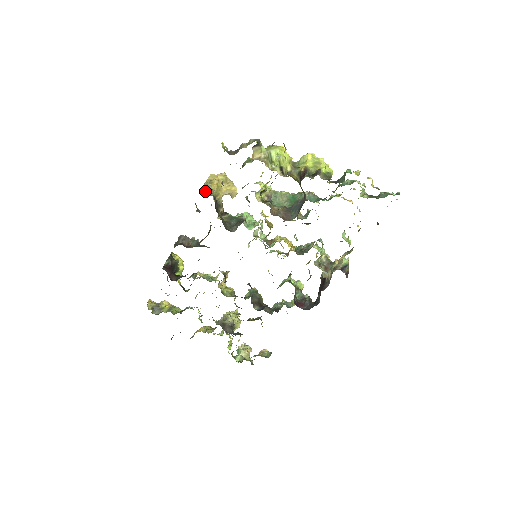
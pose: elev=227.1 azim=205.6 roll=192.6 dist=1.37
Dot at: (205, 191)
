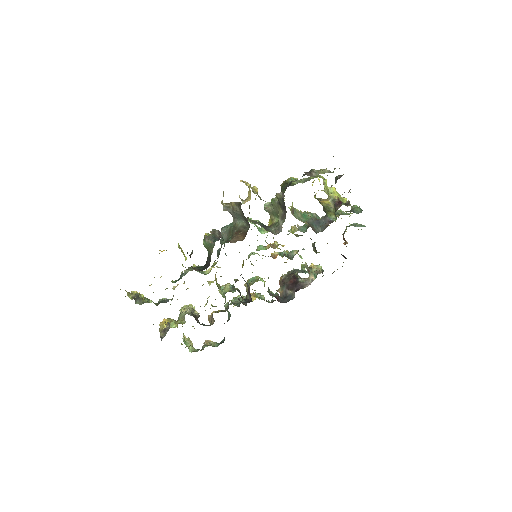
Dot at: (258, 196)
